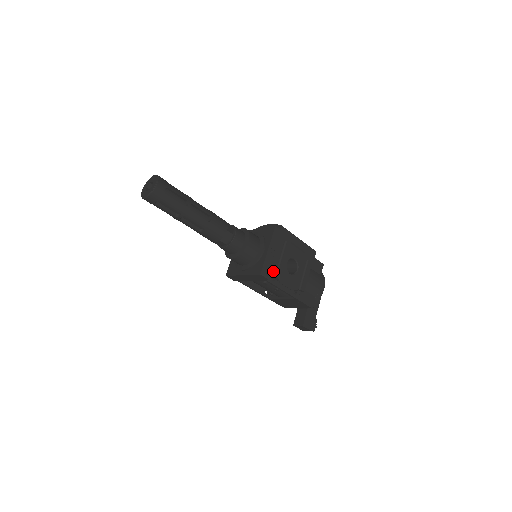
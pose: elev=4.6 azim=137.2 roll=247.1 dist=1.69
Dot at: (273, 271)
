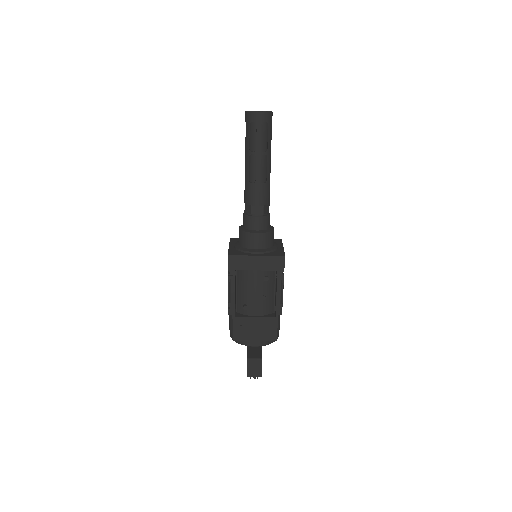
Dot at: occluded
